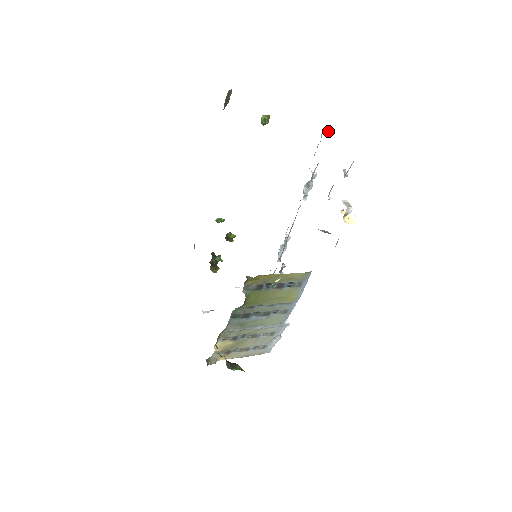
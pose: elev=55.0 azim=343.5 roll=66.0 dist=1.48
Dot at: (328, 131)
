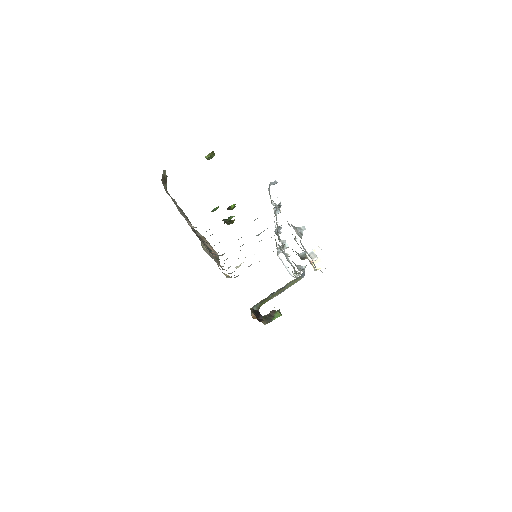
Dot at: (274, 184)
